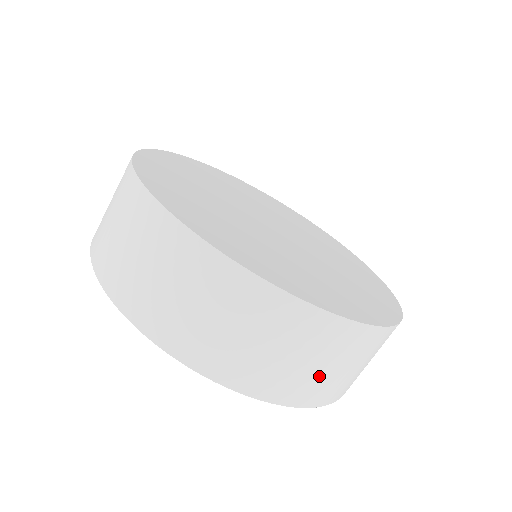
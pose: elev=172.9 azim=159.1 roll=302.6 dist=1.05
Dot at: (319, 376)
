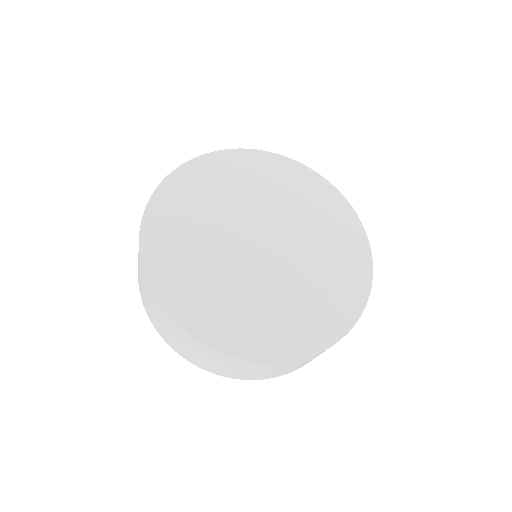
Dot at: (187, 351)
